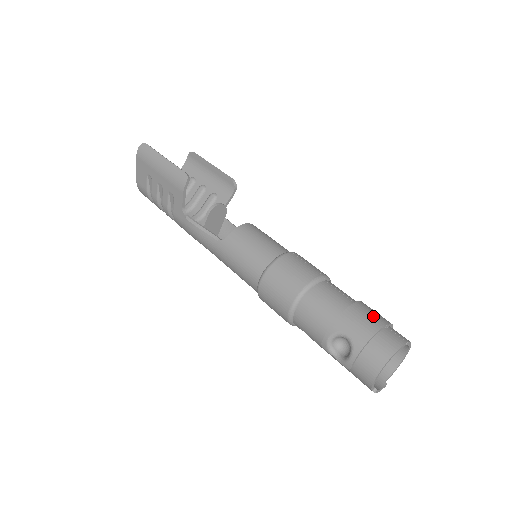
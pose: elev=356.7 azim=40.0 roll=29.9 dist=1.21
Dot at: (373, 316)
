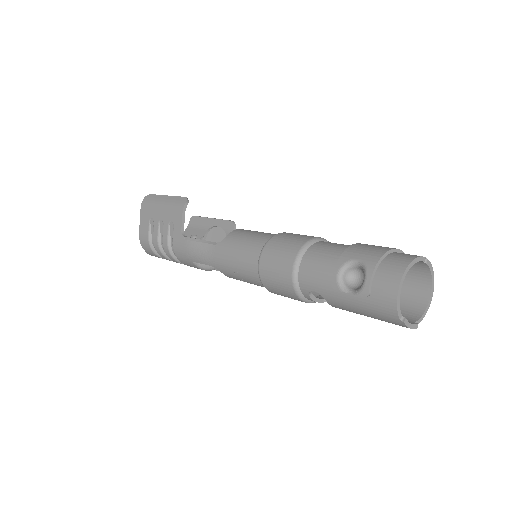
Dot at: occluded
